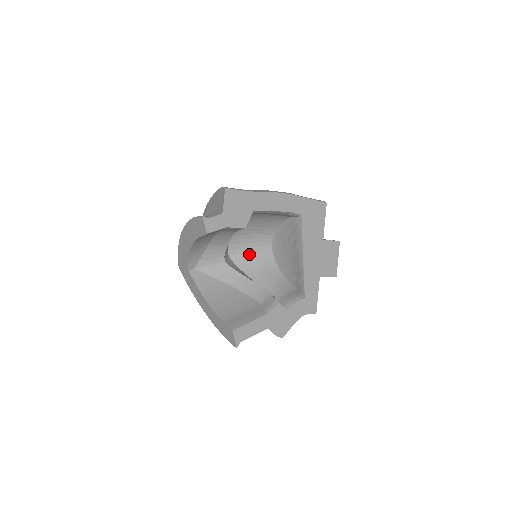
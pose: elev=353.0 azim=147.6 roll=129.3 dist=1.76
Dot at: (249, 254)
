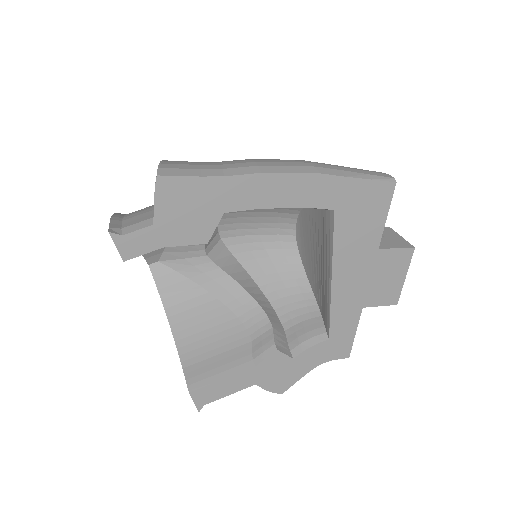
Dot at: (255, 239)
